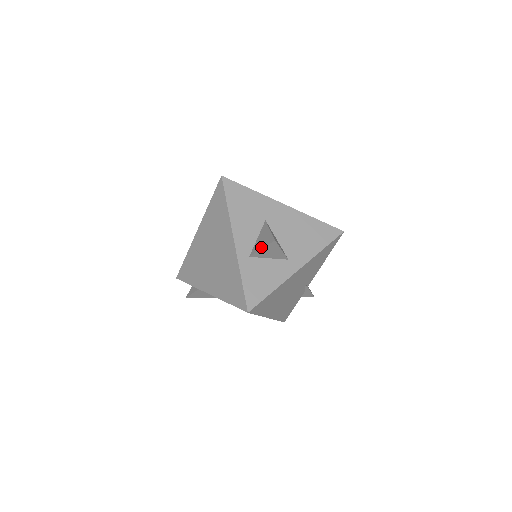
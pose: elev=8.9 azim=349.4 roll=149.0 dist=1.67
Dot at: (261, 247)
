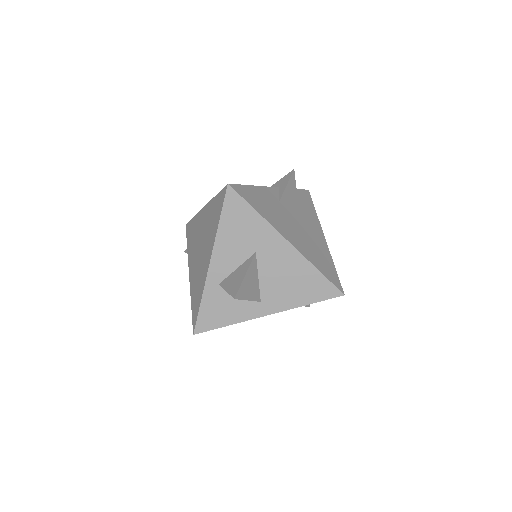
Dot at: (227, 288)
